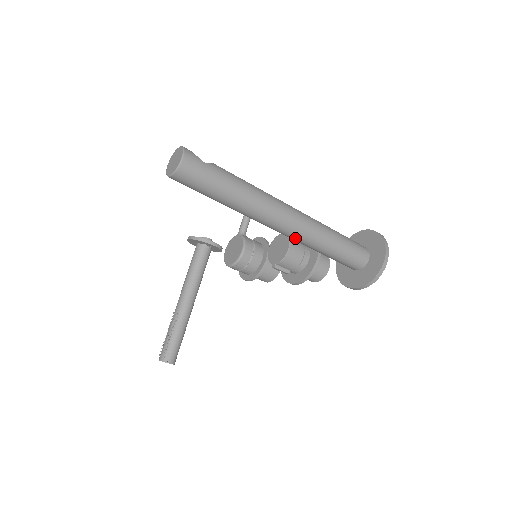
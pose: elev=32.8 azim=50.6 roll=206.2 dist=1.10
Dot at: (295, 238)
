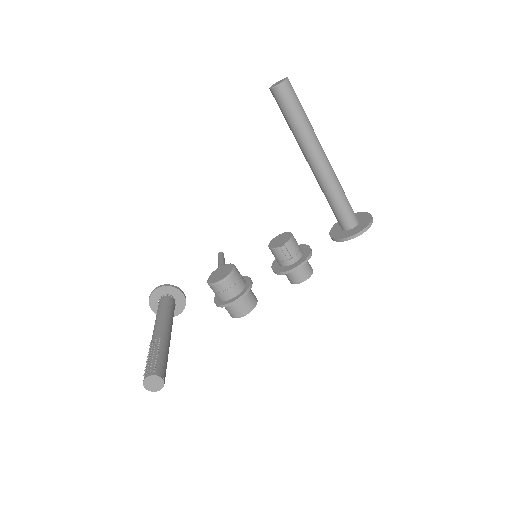
Dot at: (327, 174)
